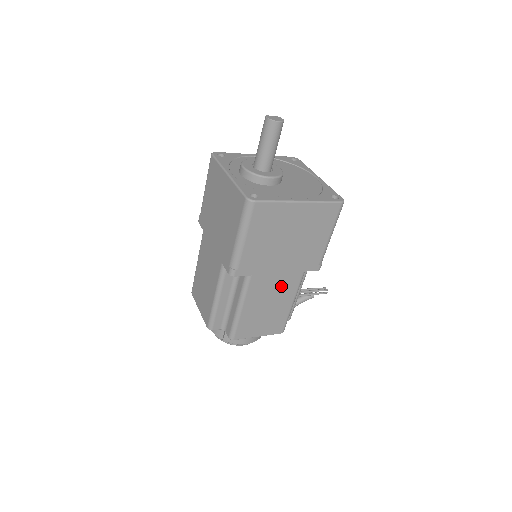
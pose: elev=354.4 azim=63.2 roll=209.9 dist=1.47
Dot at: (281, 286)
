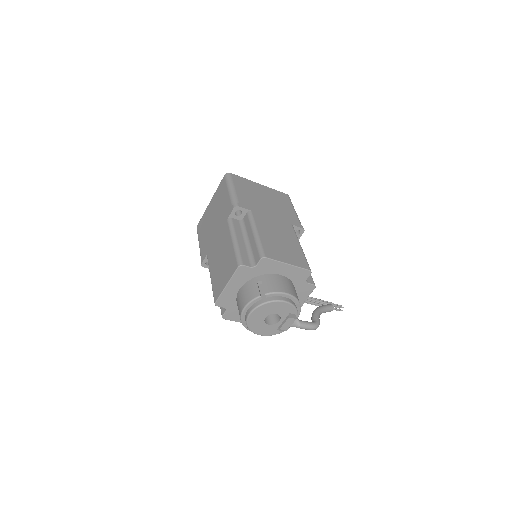
Dot at: (280, 228)
